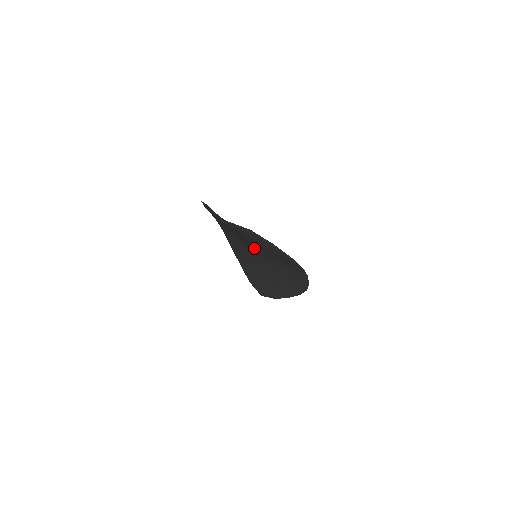
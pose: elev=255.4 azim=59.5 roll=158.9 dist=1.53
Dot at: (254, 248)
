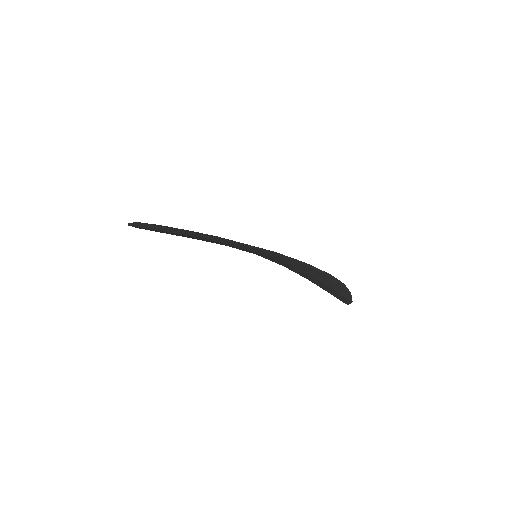
Dot at: occluded
